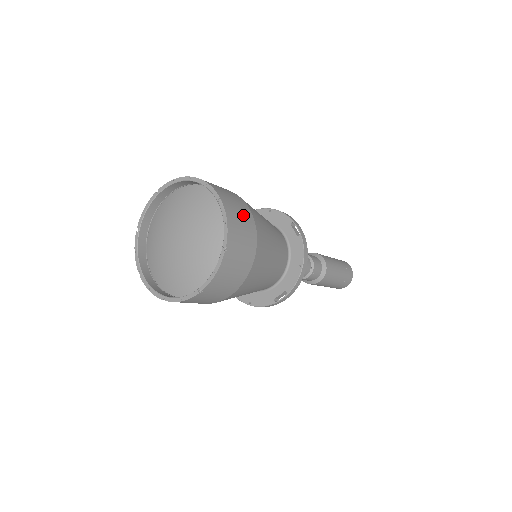
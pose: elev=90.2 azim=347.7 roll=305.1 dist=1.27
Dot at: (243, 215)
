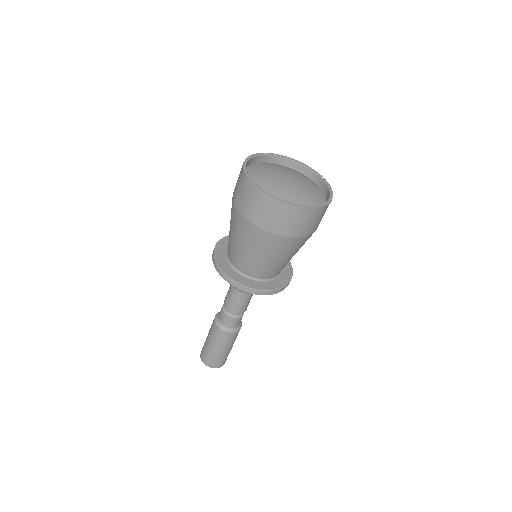
Dot at: occluded
